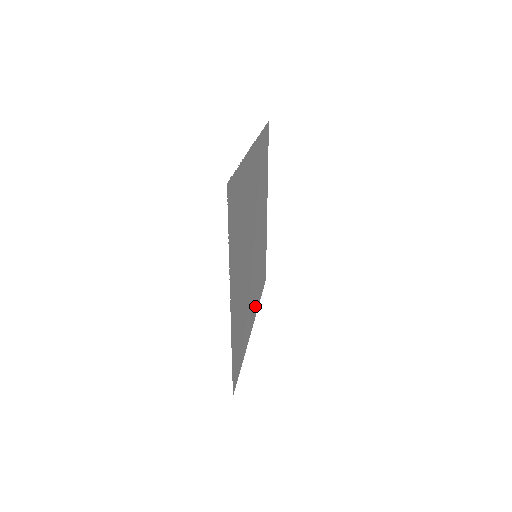
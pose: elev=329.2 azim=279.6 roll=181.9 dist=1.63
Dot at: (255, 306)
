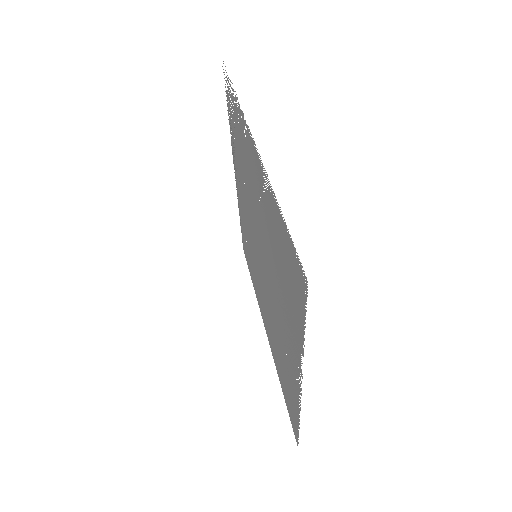
Dot at: occluded
